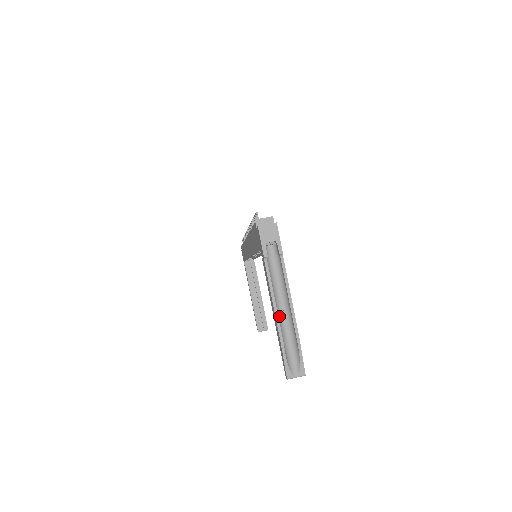
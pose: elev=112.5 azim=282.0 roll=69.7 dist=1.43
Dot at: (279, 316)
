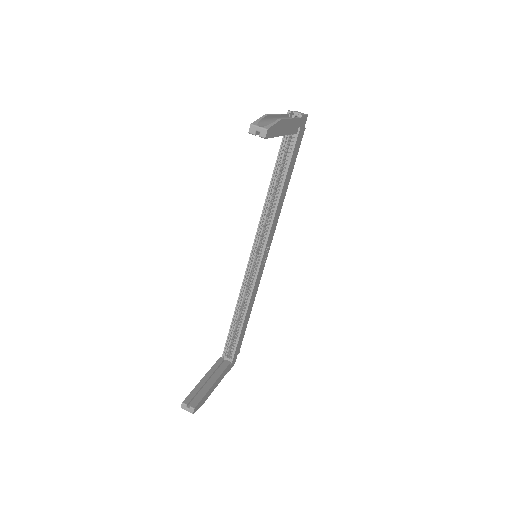
Dot at: occluded
